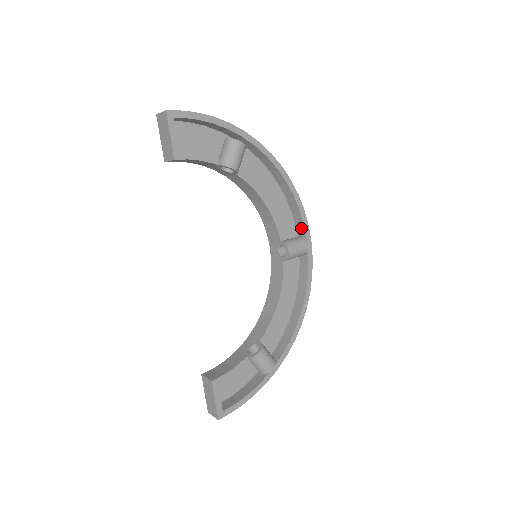
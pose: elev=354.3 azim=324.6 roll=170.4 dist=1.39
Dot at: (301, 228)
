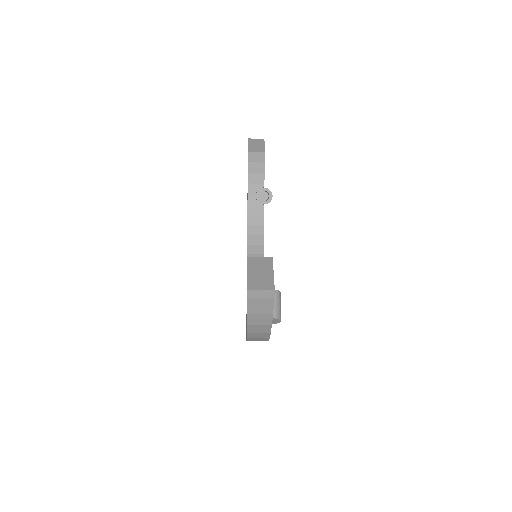
Dot at: occluded
